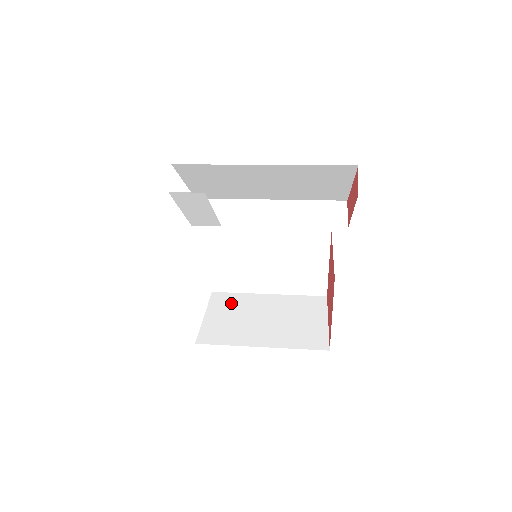
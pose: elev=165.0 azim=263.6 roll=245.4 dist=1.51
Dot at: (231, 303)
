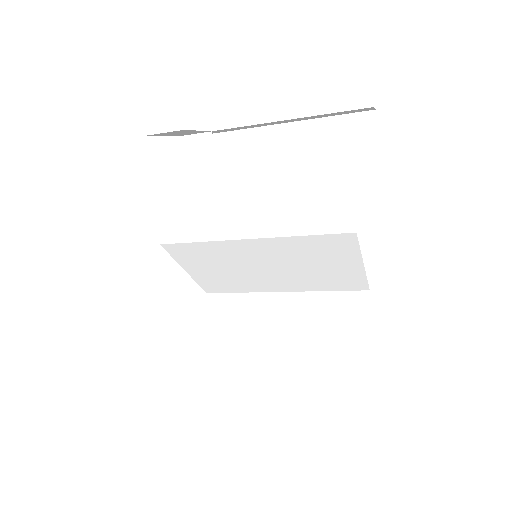
Dot at: occluded
